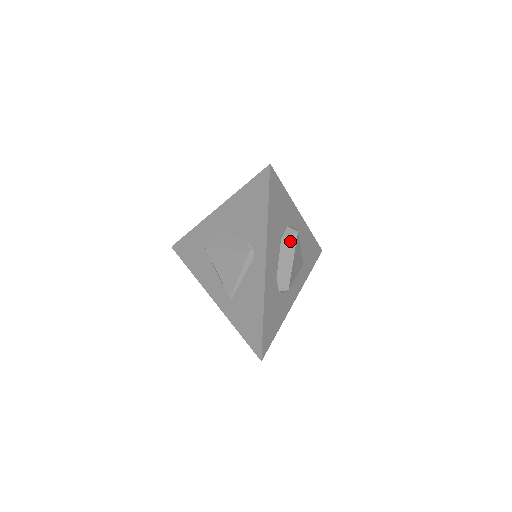
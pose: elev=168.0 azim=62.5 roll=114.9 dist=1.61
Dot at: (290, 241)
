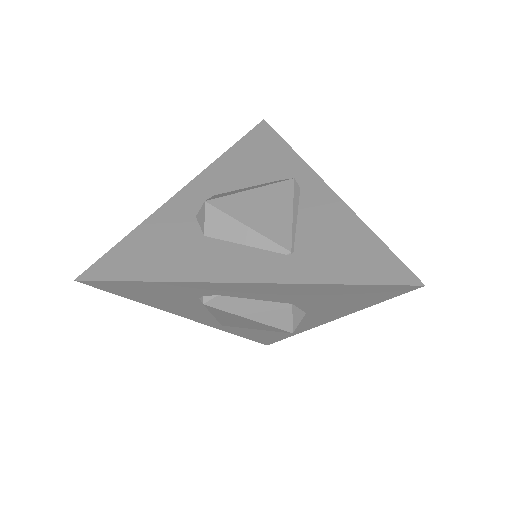
Dot at: occluded
